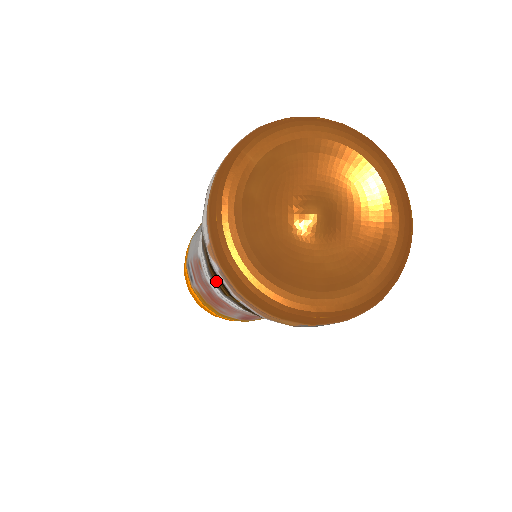
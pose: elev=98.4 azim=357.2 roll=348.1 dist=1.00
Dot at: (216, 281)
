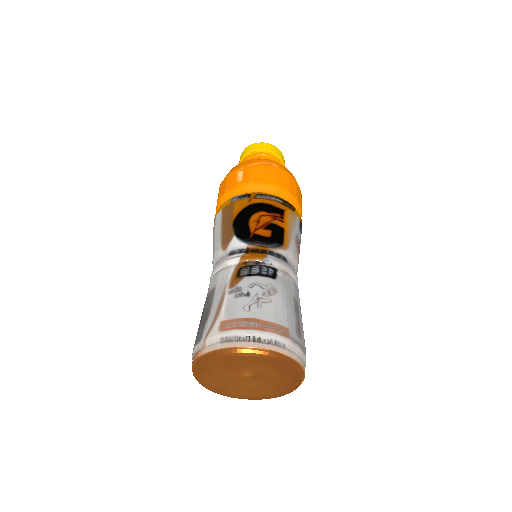
Dot at: occluded
